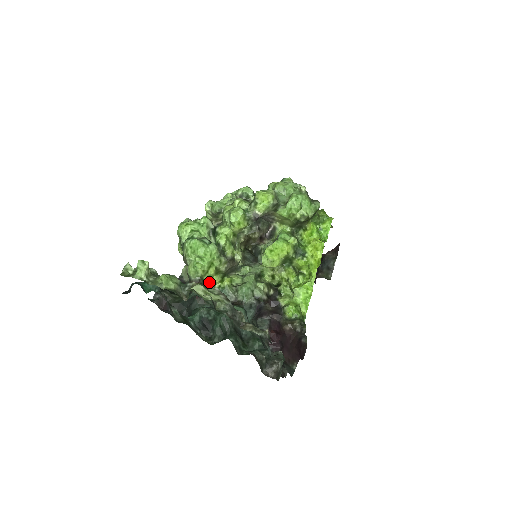
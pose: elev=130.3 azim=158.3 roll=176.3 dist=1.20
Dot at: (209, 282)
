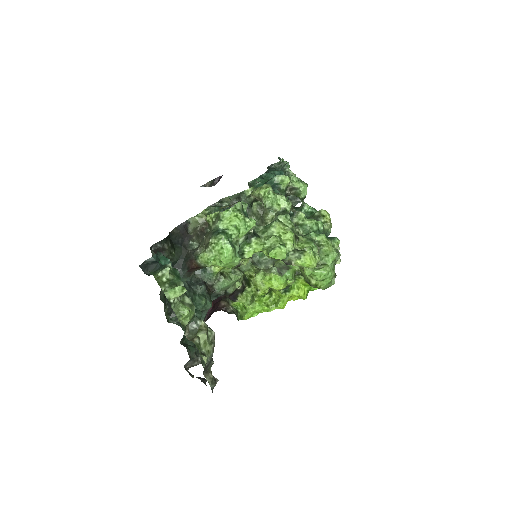
Dot at: occluded
